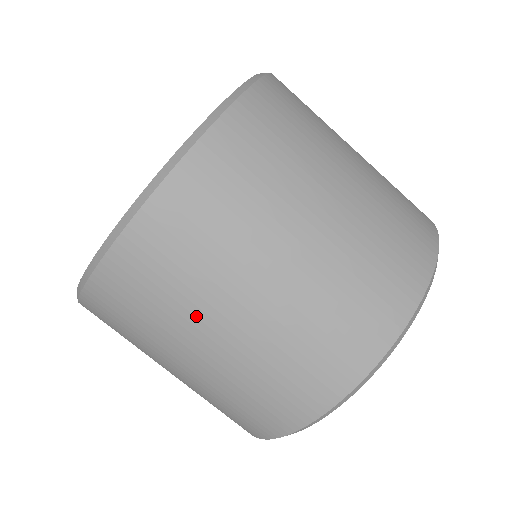
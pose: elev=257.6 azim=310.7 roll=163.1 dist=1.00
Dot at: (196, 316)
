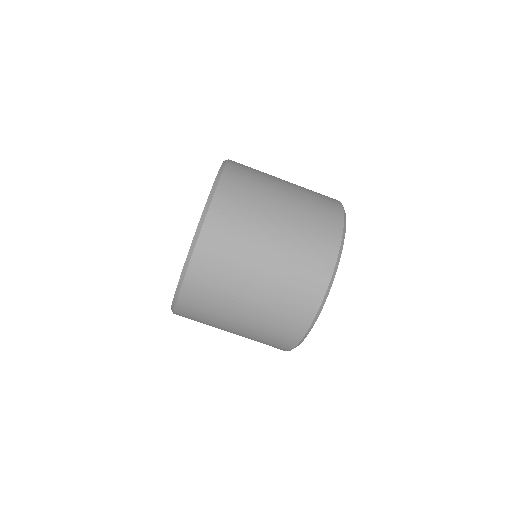
Dot at: (256, 238)
